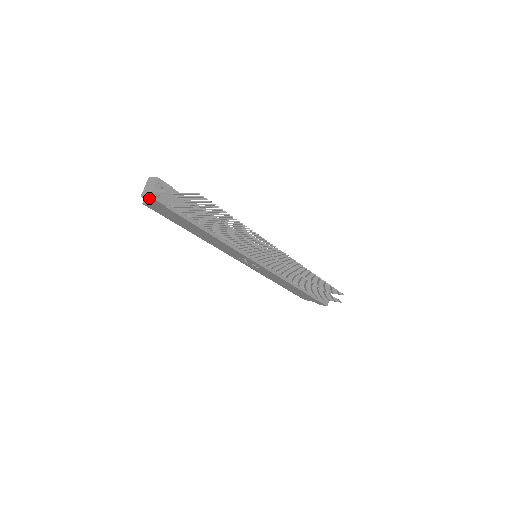
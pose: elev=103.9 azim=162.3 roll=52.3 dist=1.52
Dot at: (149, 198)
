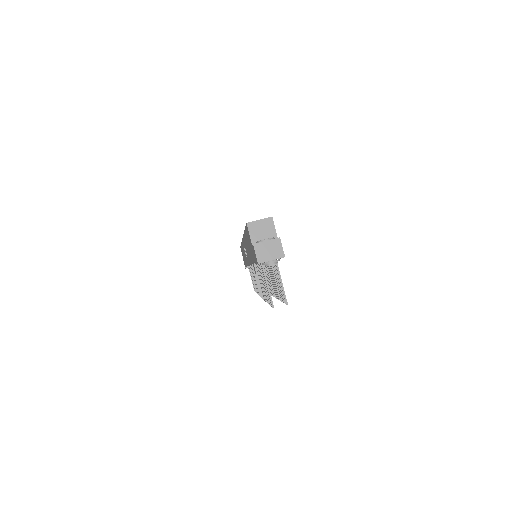
Dot at: (256, 256)
